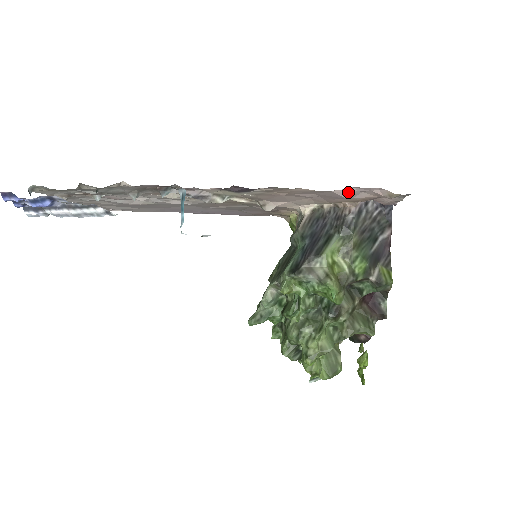
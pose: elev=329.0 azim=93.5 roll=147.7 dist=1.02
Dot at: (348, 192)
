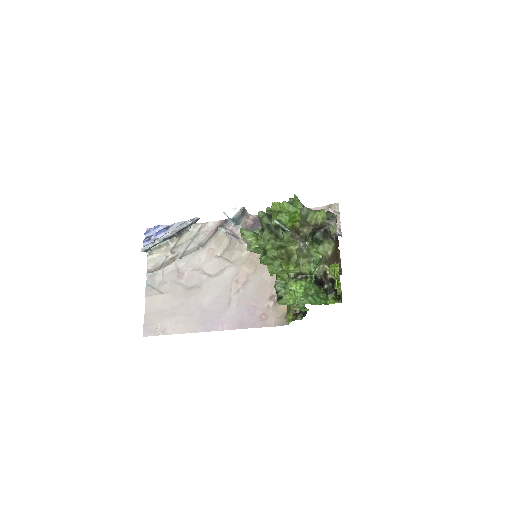
Dot at: occluded
